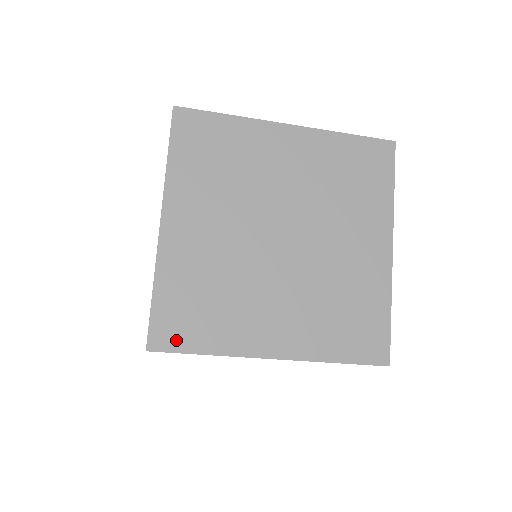
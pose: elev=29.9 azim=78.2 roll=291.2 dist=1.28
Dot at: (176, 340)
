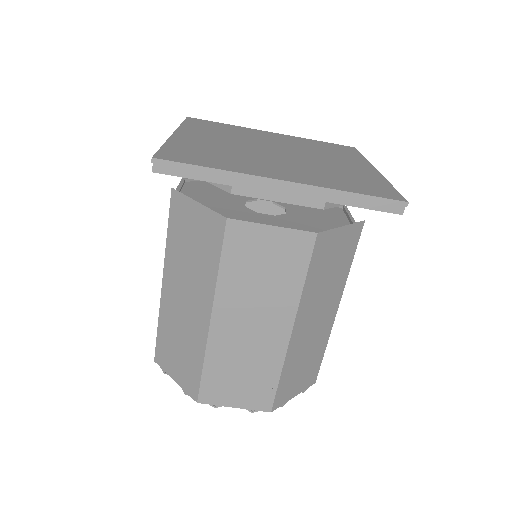
Dot at: (183, 159)
